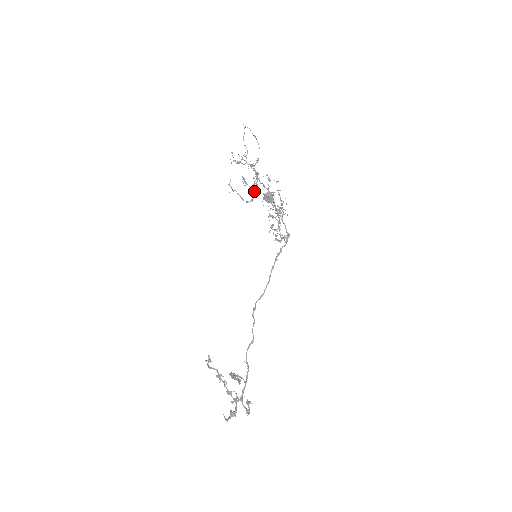
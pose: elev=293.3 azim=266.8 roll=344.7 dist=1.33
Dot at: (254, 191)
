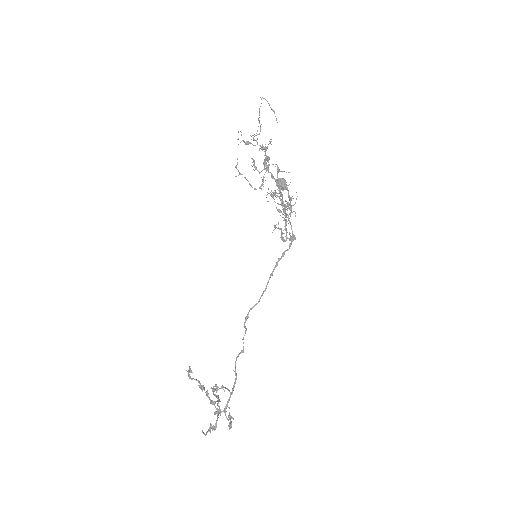
Dot at: (263, 177)
